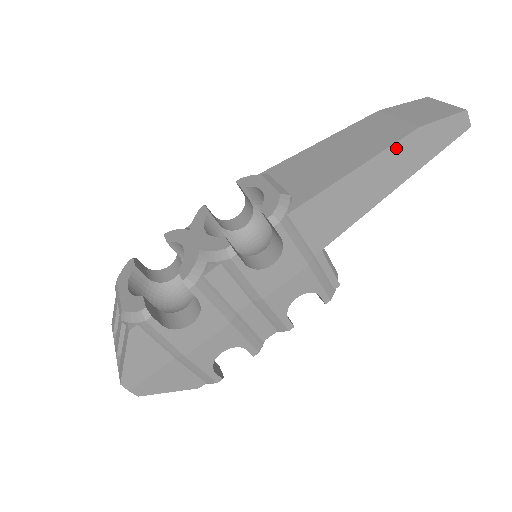
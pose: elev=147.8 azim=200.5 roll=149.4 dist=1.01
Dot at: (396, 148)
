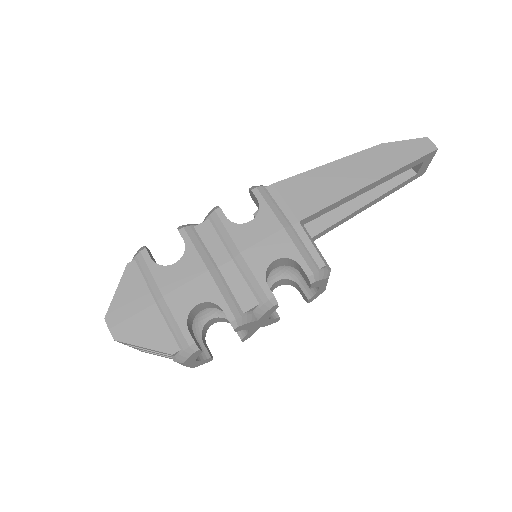
Dot at: (362, 155)
